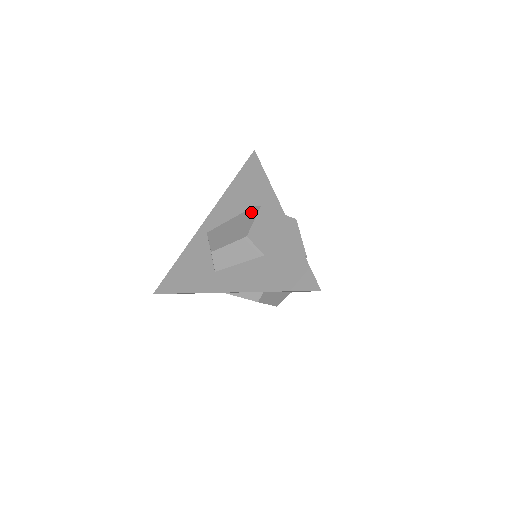
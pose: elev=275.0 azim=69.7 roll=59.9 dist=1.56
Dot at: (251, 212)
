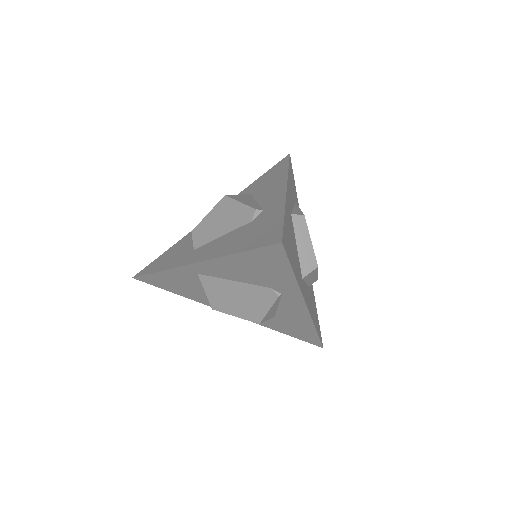
Dot at: (265, 295)
